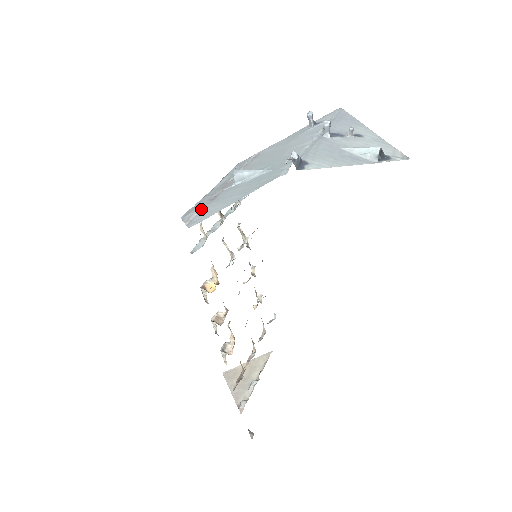
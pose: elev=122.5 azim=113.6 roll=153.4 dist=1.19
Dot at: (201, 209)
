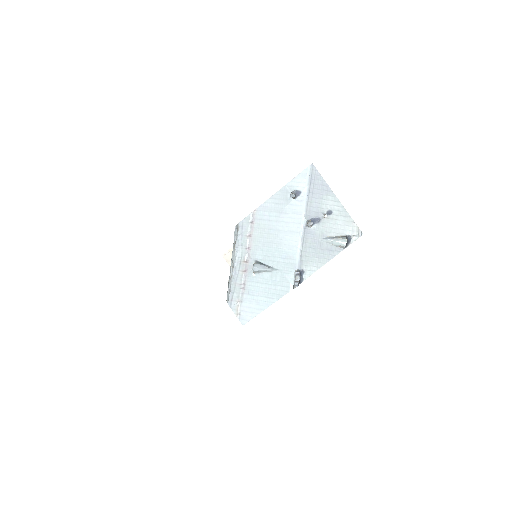
Dot at: (241, 300)
